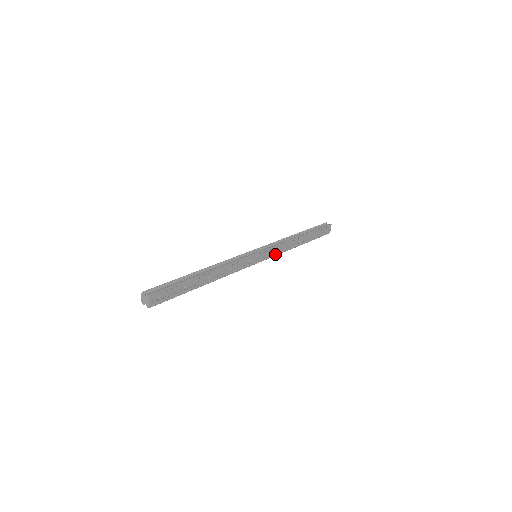
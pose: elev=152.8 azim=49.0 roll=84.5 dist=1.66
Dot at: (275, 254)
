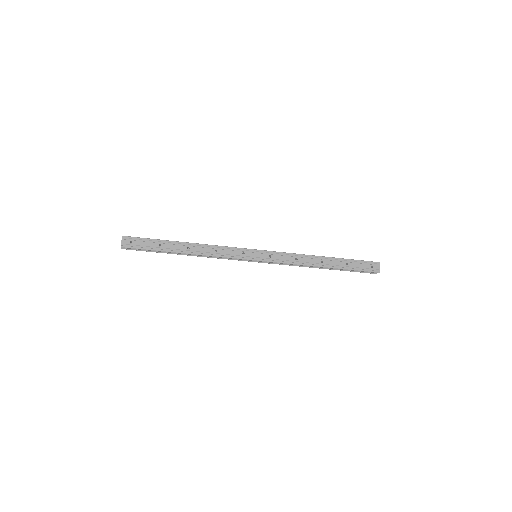
Dot at: (281, 261)
